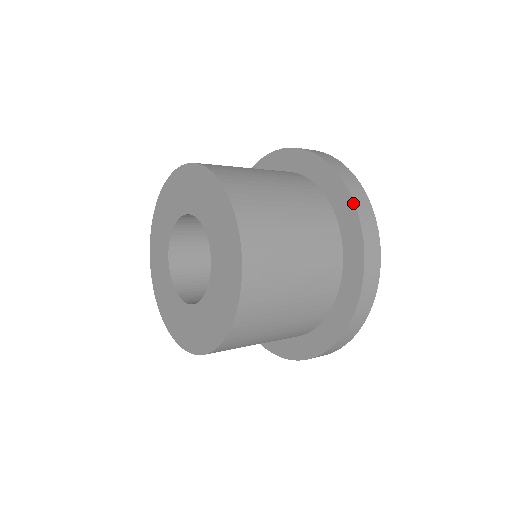
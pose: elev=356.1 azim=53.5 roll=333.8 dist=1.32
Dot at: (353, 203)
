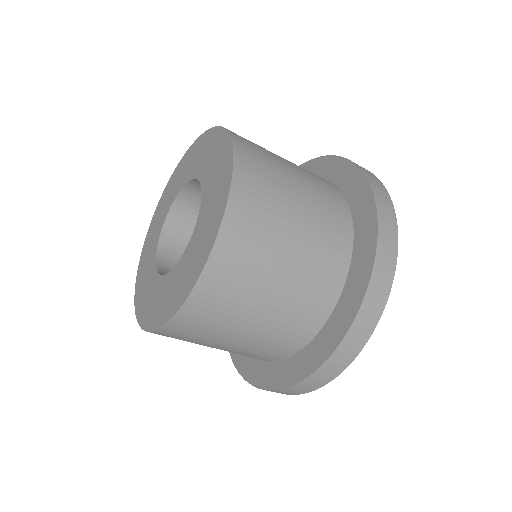
Dot at: (375, 245)
